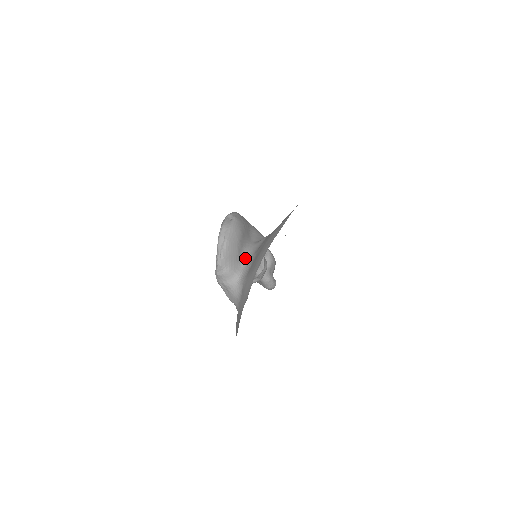
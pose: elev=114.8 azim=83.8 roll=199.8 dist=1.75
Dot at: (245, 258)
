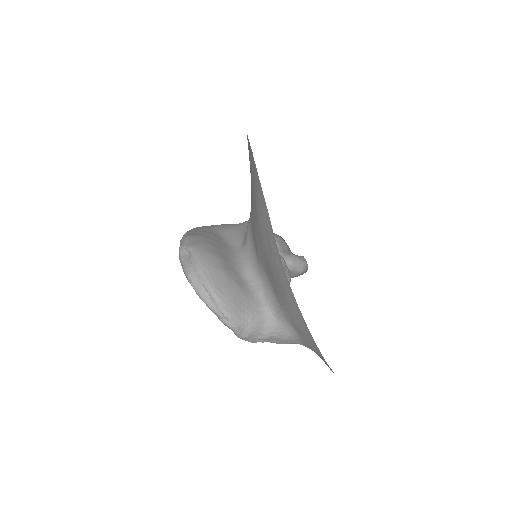
Dot at: (253, 282)
